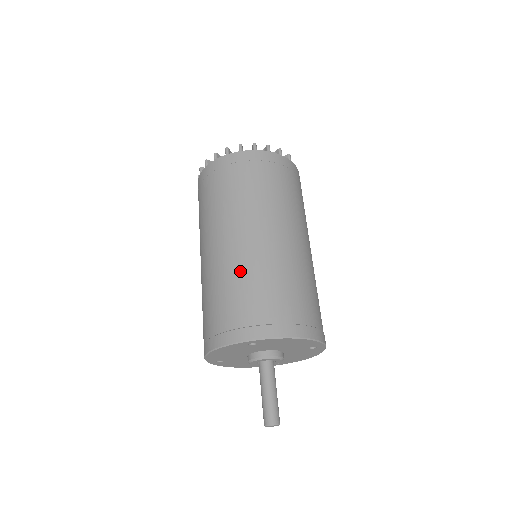
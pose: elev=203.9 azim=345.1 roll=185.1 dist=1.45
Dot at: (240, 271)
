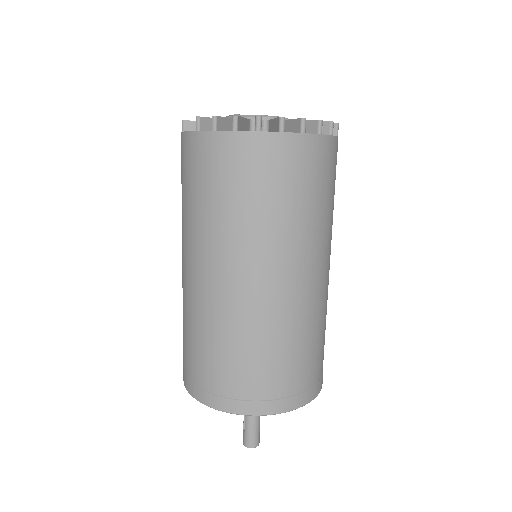
Dot at: (281, 331)
